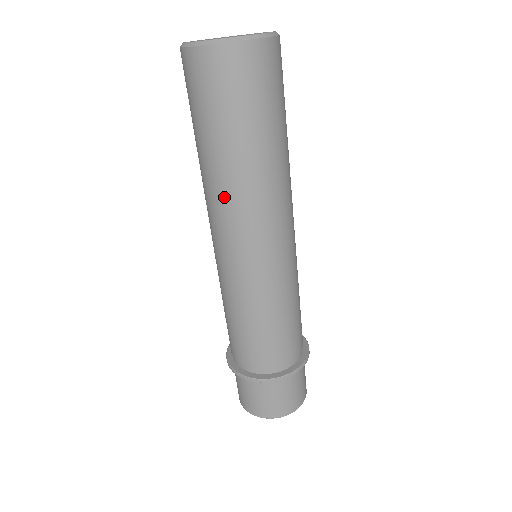
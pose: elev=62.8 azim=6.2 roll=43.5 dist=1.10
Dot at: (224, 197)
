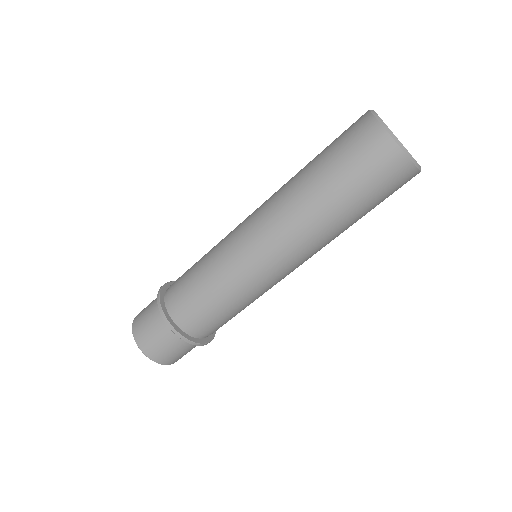
Dot at: (317, 238)
